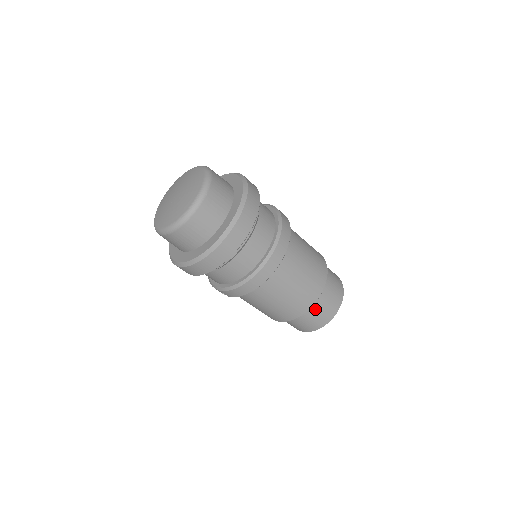
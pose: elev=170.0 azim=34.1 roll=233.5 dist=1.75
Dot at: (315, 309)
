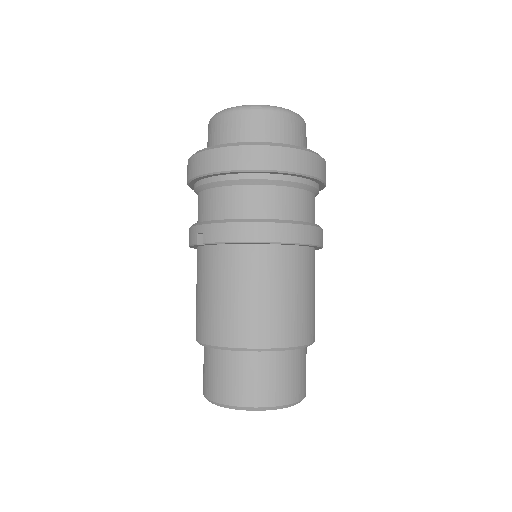
Dot at: (271, 364)
